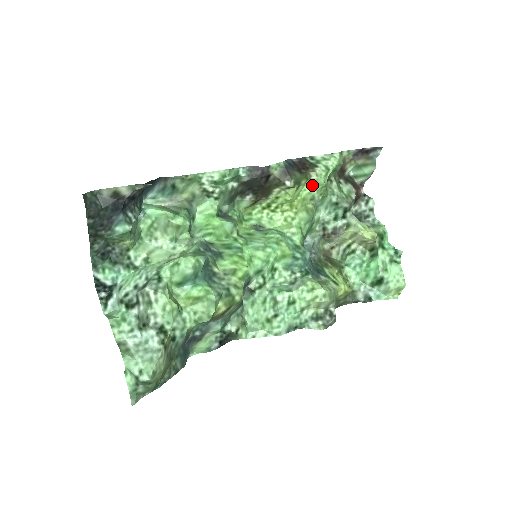
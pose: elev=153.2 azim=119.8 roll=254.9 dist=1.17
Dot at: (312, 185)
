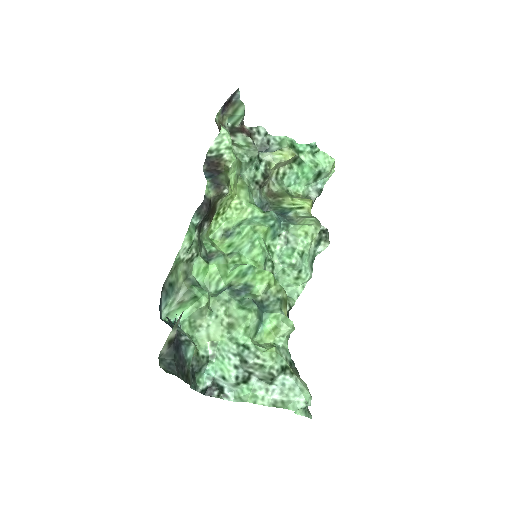
Dot at: (232, 170)
